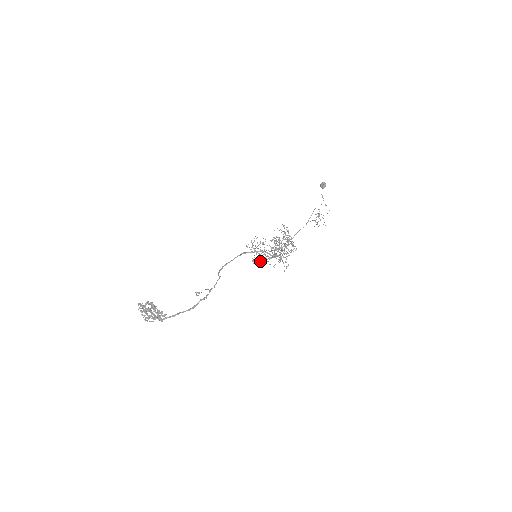
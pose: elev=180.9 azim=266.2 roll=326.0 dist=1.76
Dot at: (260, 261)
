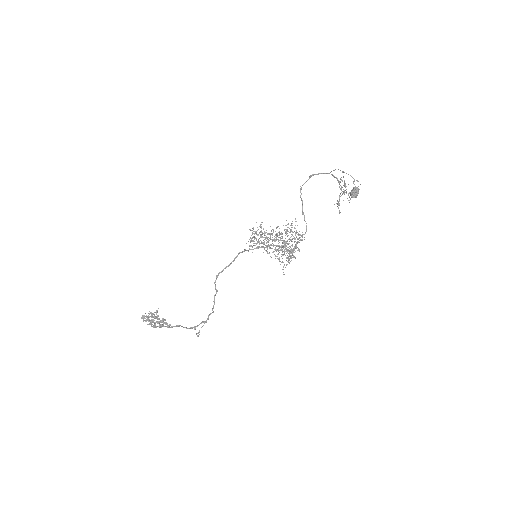
Dot at: (262, 234)
